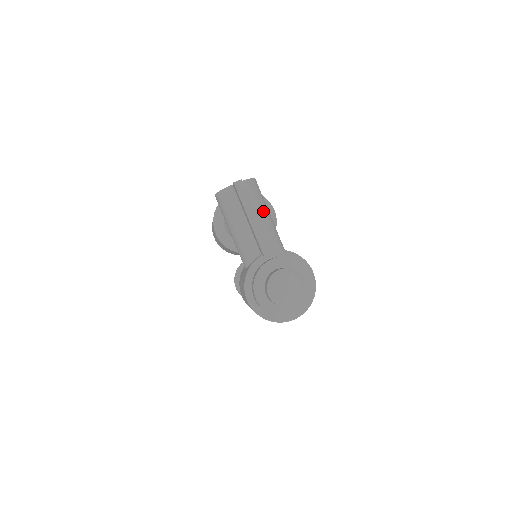
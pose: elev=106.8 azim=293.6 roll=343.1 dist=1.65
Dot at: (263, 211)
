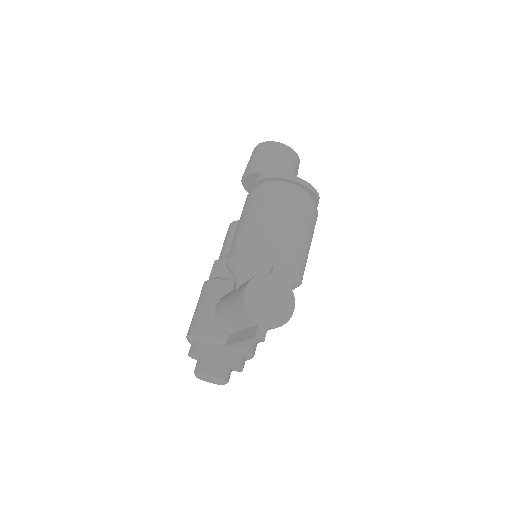
Dot at: occluded
